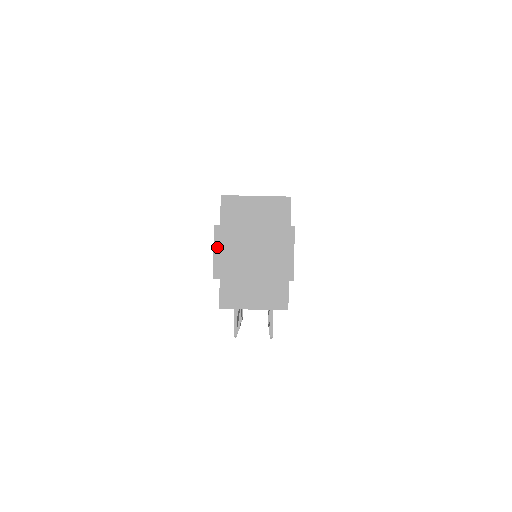
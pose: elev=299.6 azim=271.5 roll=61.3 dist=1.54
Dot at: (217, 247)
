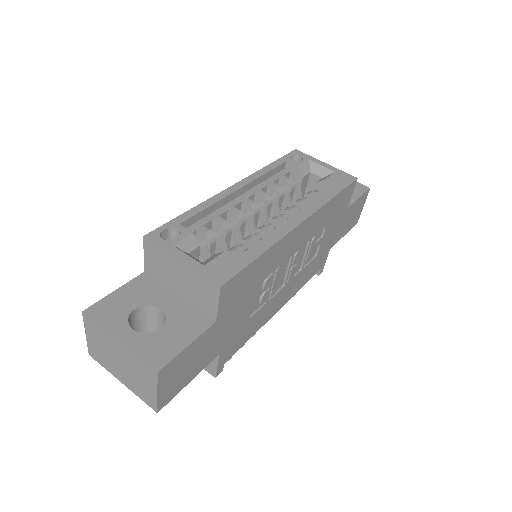
Dot at: (88, 333)
